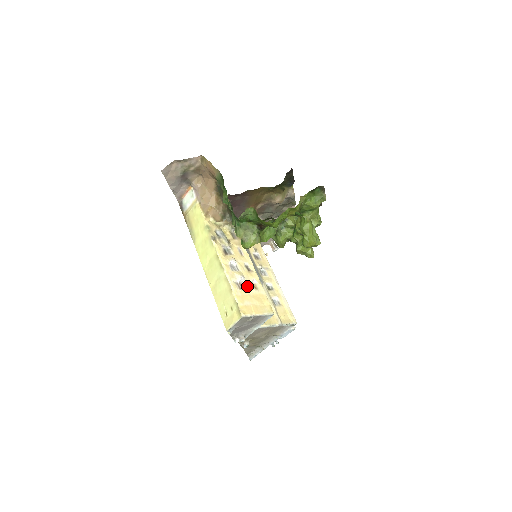
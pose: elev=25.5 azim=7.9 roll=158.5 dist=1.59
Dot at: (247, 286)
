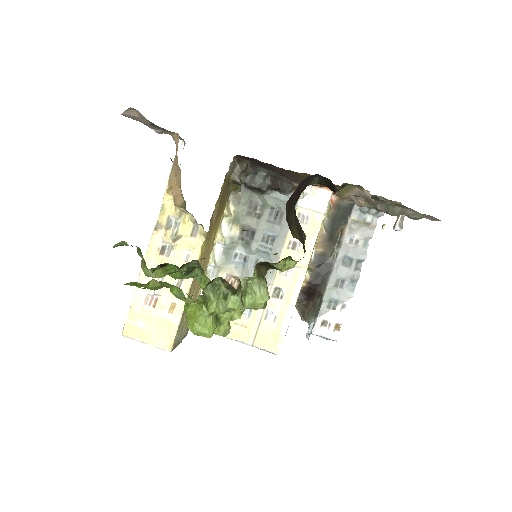
Dot at: (158, 305)
